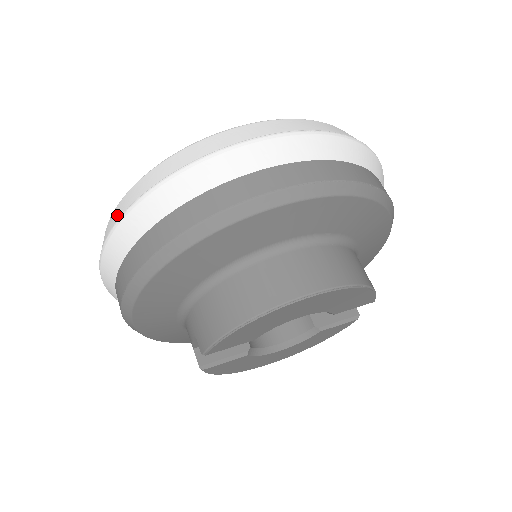
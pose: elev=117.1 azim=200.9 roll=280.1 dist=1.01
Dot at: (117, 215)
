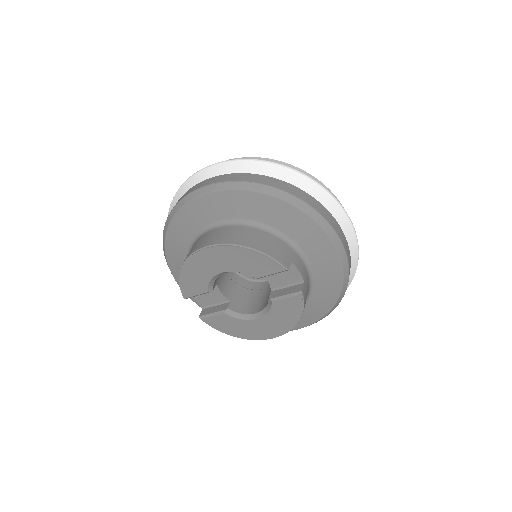
Dot at: occluded
